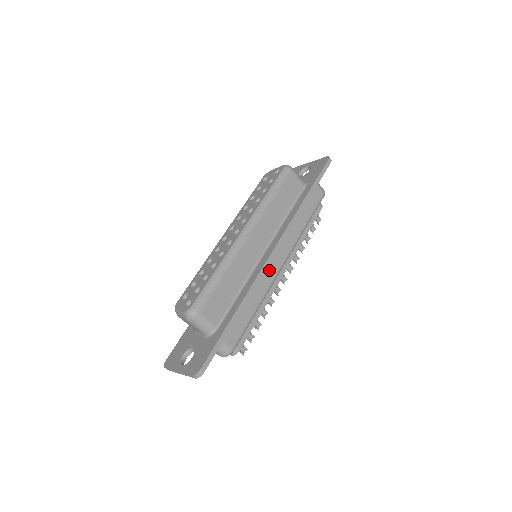
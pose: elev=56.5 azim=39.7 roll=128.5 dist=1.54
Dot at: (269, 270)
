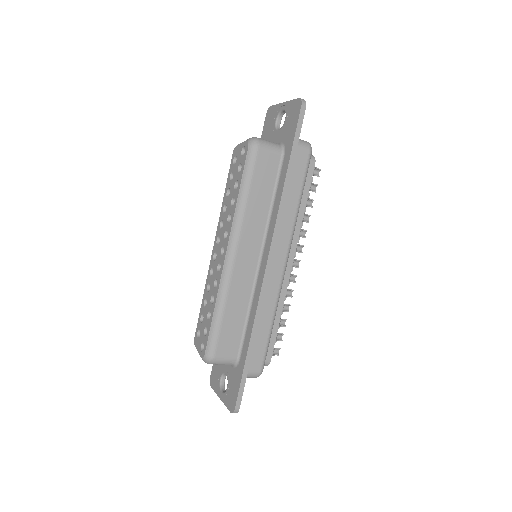
Dot at: (271, 280)
